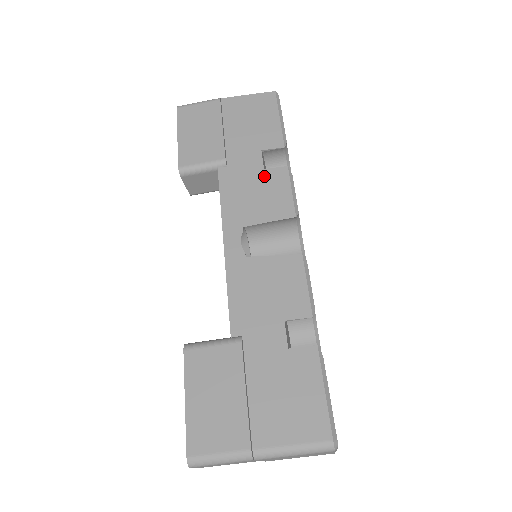
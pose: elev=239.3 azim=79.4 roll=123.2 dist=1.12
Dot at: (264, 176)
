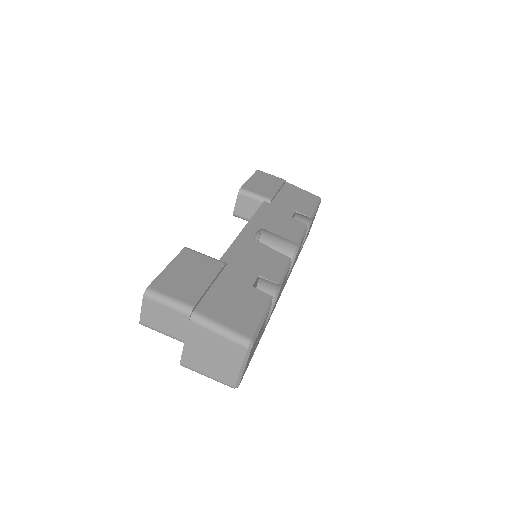
Dot at: (290, 219)
